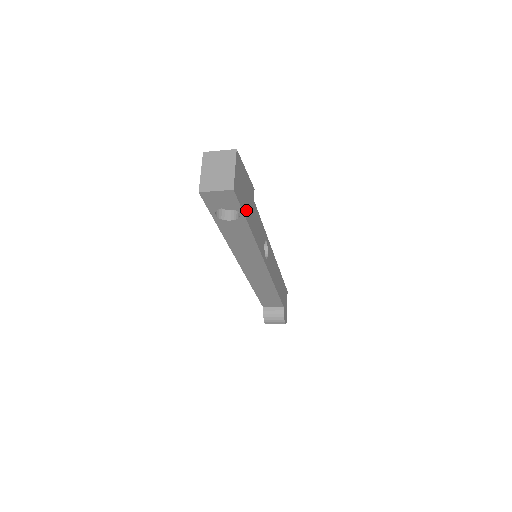
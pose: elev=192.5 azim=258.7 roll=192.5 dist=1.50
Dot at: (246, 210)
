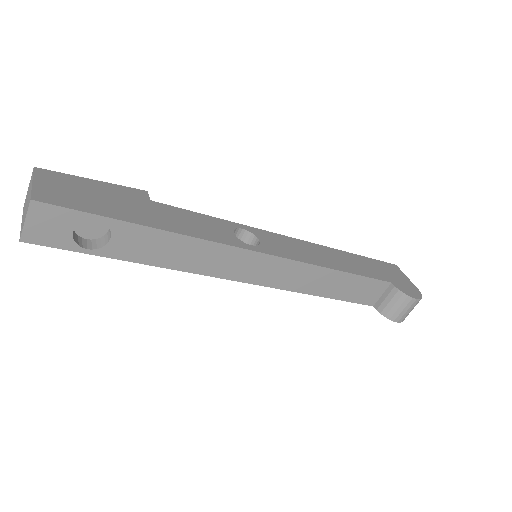
Dot at: (113, 212)
